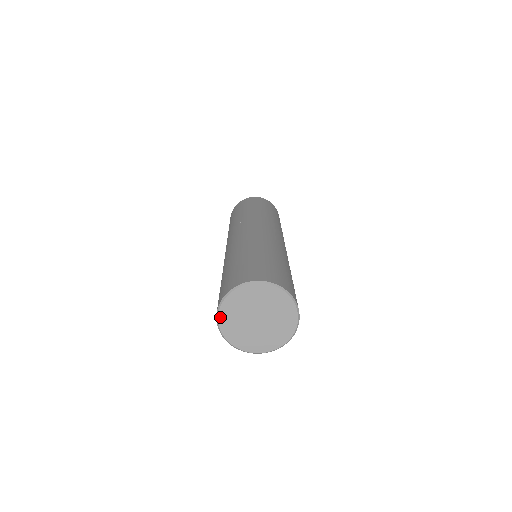
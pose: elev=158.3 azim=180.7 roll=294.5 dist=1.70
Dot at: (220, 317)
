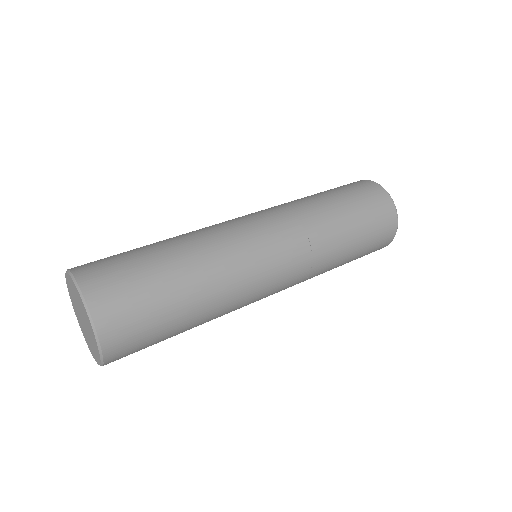
Dot at: (68, 288)
